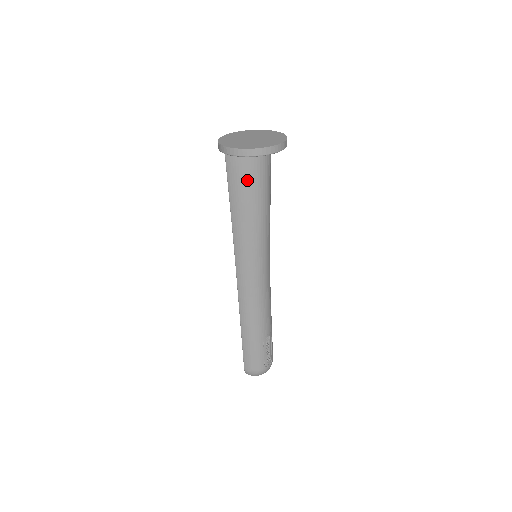
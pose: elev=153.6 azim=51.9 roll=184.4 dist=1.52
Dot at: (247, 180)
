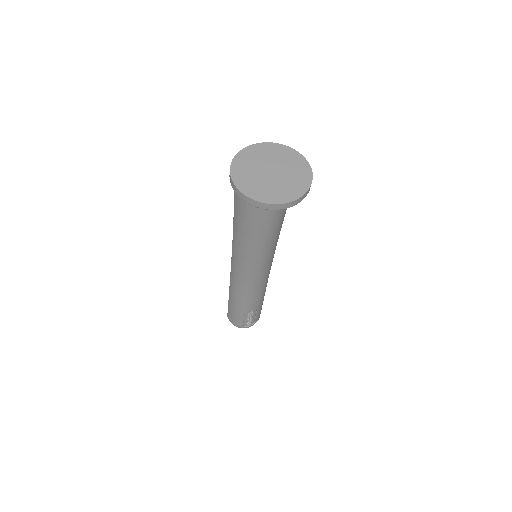
Dot at: (249, 209)
